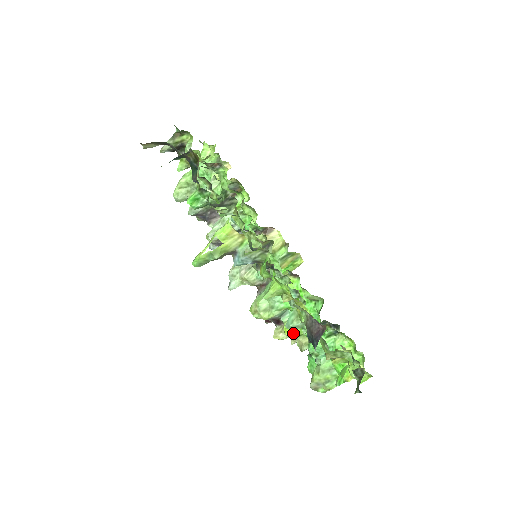
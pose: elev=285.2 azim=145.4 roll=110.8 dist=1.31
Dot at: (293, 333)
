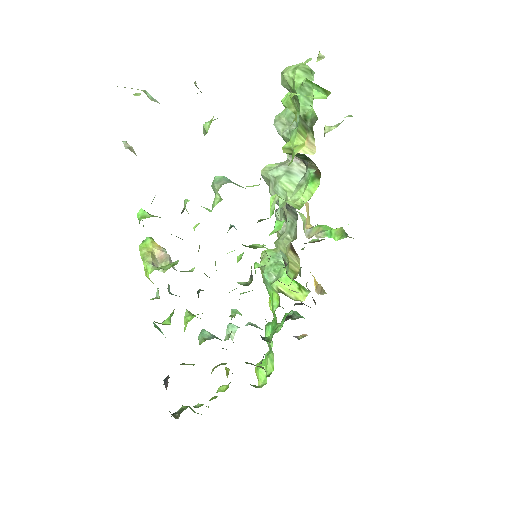
Dot at: (269, 304)
